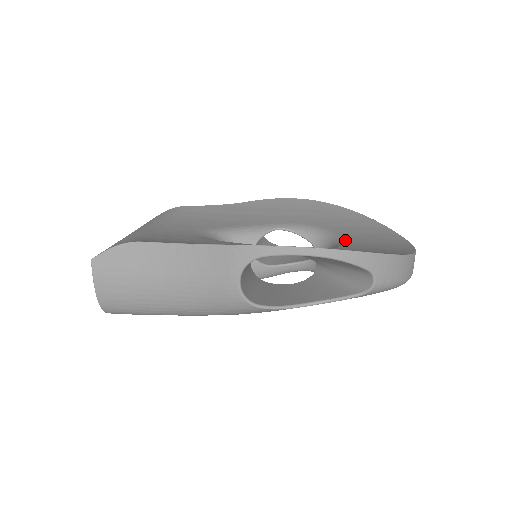
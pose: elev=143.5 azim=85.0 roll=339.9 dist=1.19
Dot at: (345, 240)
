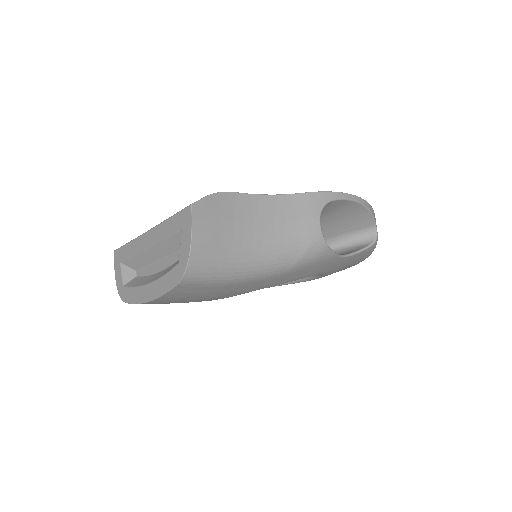
Dot at: occluded
